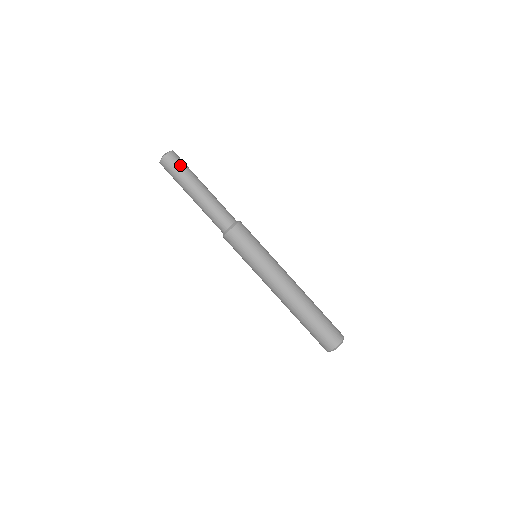
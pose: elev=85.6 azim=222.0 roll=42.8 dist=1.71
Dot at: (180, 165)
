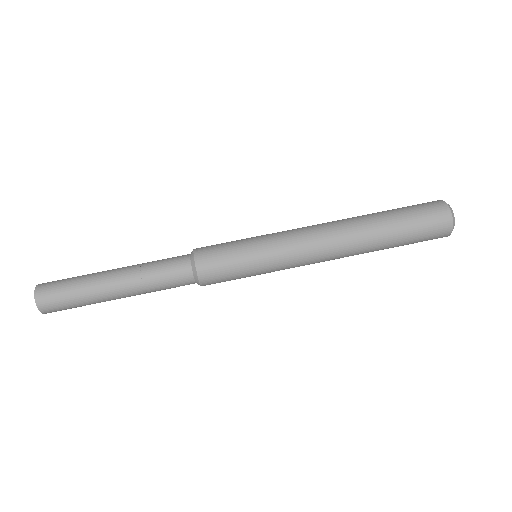
Dot at: (62, 284)
